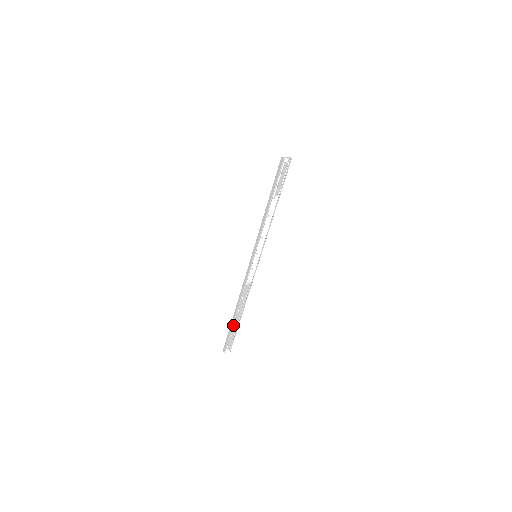
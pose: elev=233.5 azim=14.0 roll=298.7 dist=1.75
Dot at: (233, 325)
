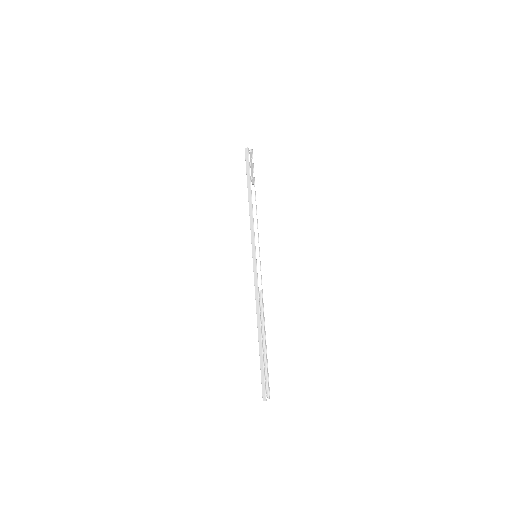
Dot at: (261, 356)
